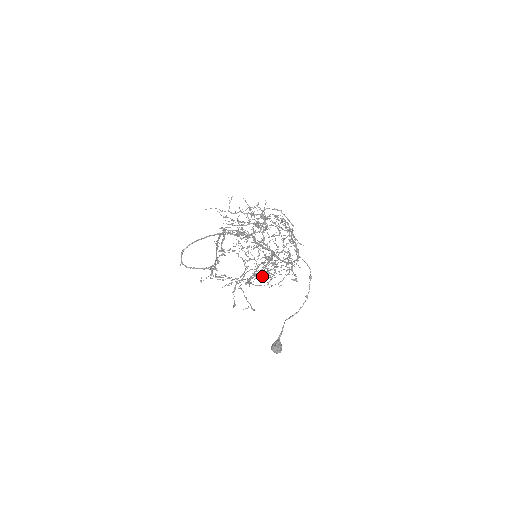
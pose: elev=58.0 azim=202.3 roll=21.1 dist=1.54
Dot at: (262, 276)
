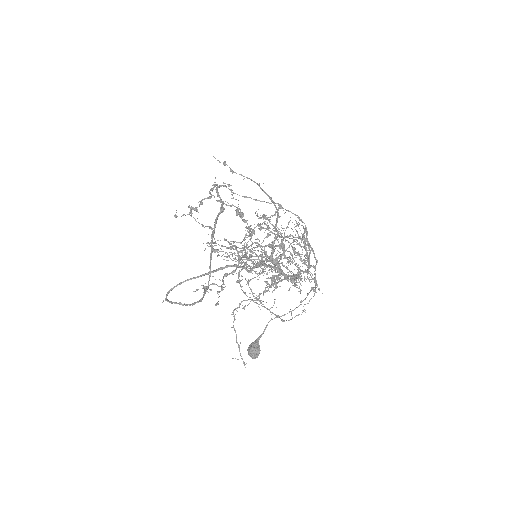
Dot at: occluded
